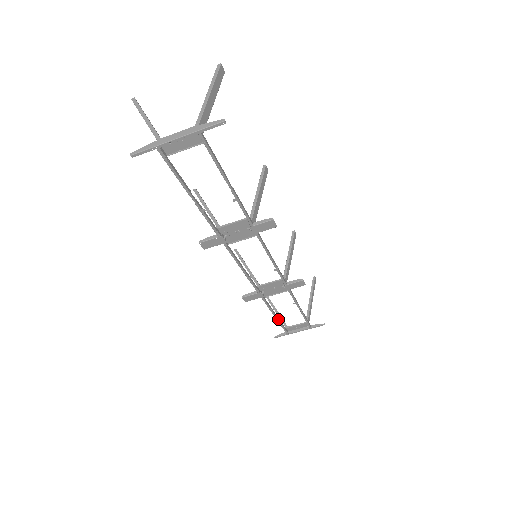
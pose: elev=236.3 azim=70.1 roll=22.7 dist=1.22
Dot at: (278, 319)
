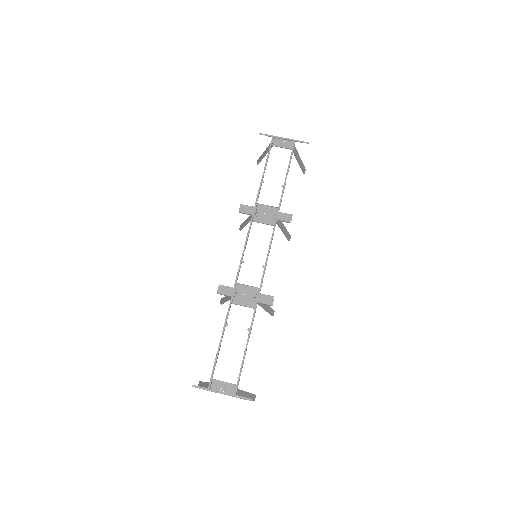
Dot at: (219, 349)
